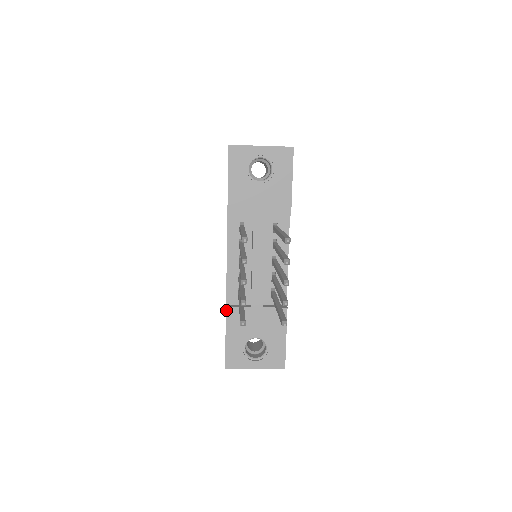
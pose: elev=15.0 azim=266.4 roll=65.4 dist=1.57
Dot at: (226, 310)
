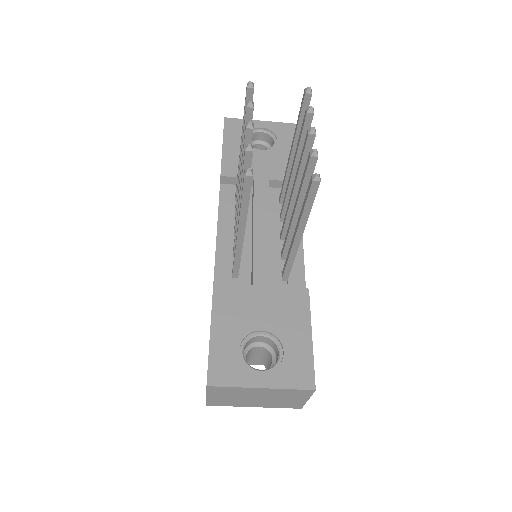
Dot at: (213, 288)
